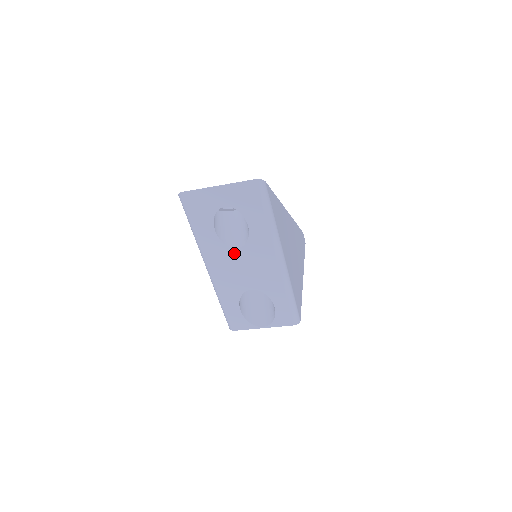
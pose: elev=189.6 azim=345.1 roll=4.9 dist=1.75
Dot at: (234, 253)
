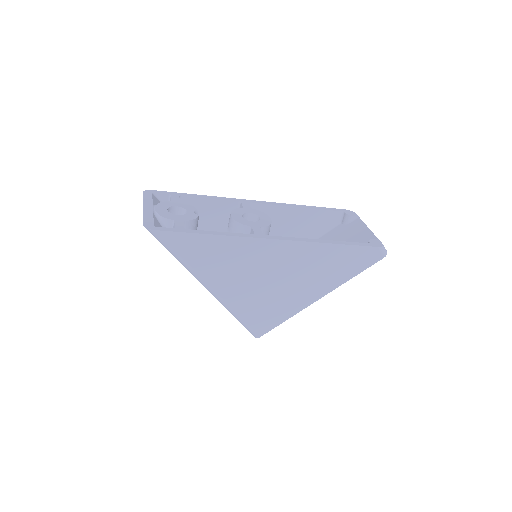
Dot at: occluded
